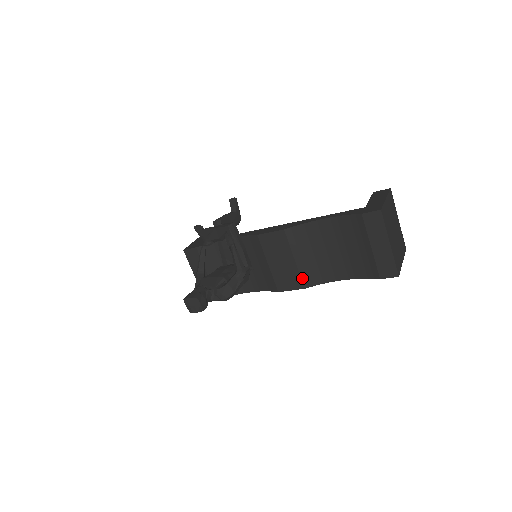
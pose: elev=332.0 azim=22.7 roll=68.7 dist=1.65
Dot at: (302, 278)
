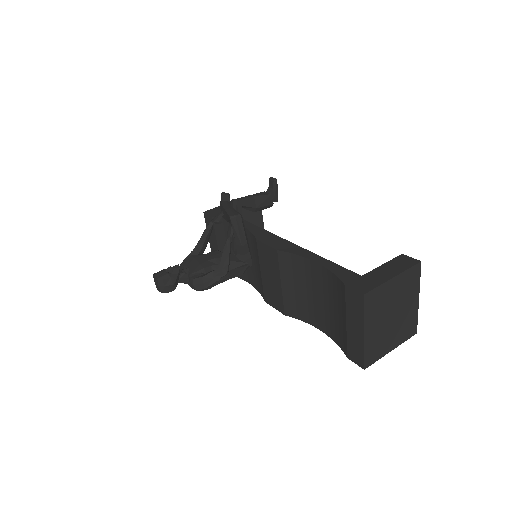
Dot at: (284, 304)
